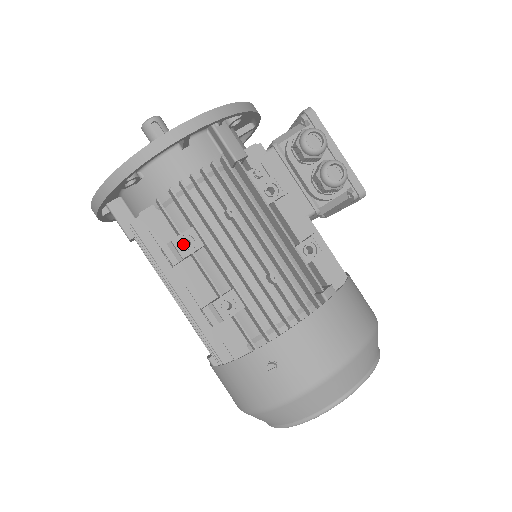
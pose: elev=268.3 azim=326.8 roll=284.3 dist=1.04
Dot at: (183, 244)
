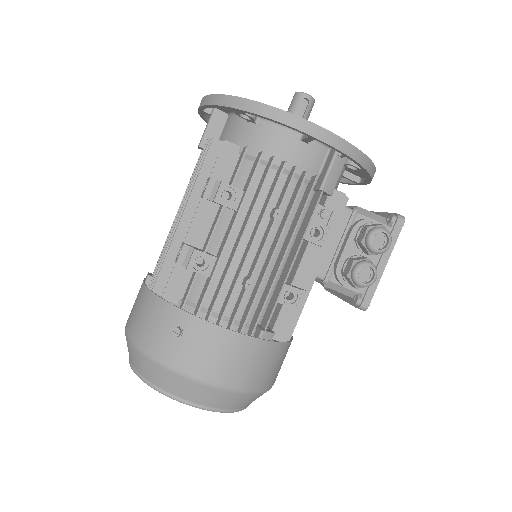
Dot at: (225, 193)
